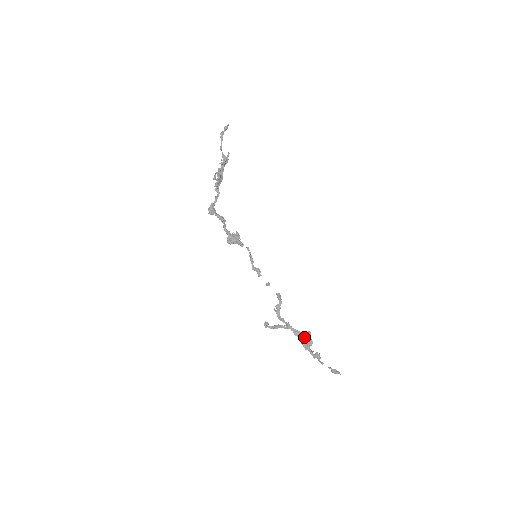
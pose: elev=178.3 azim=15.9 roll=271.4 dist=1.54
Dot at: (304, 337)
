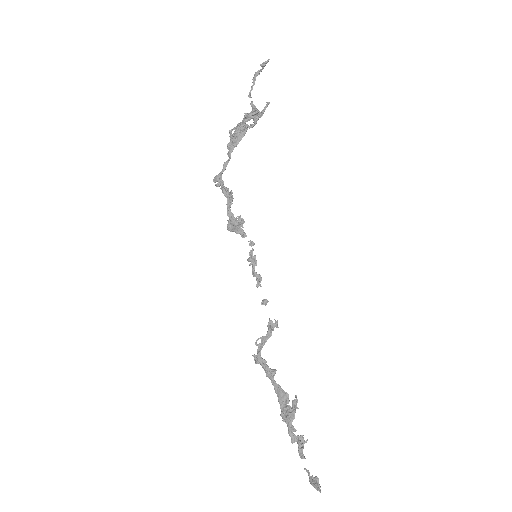
Dot at: (287, 402)
